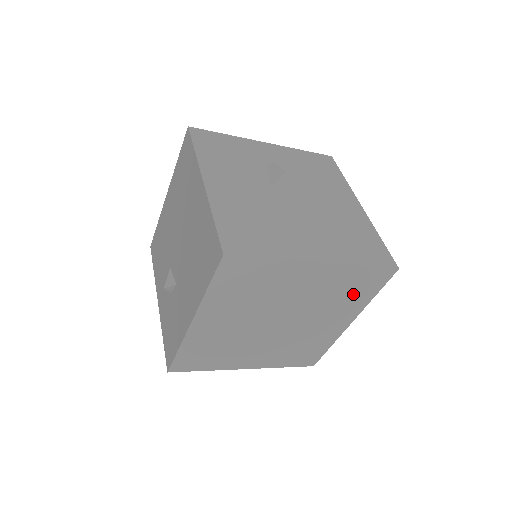
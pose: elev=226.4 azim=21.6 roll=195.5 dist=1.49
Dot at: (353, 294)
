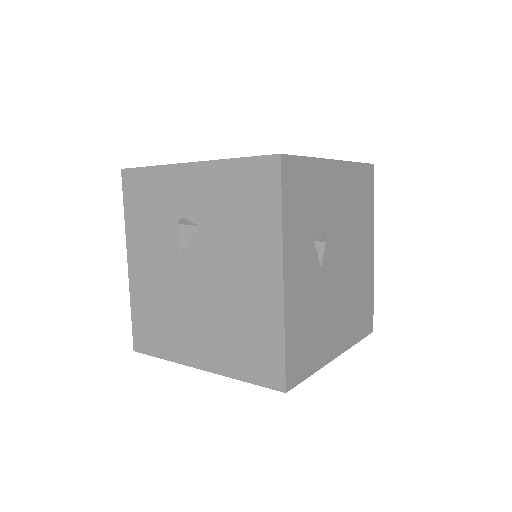
Dot at: occluded
